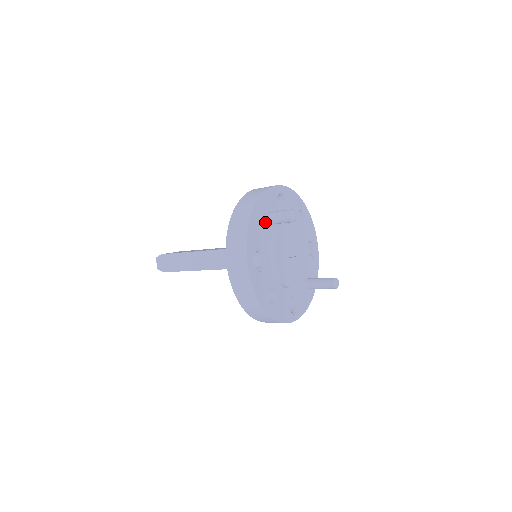
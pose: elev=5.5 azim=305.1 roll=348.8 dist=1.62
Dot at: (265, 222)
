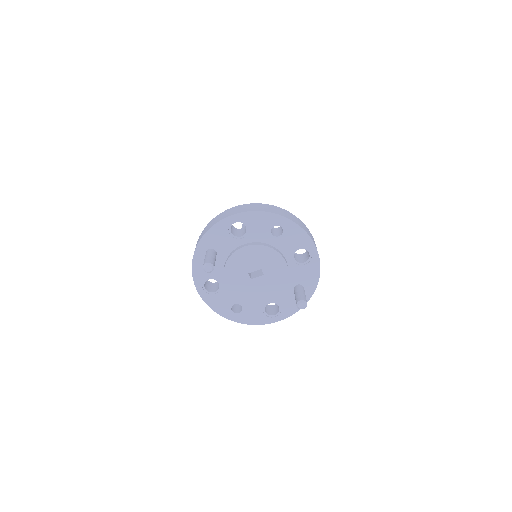
Dot at: occluded
